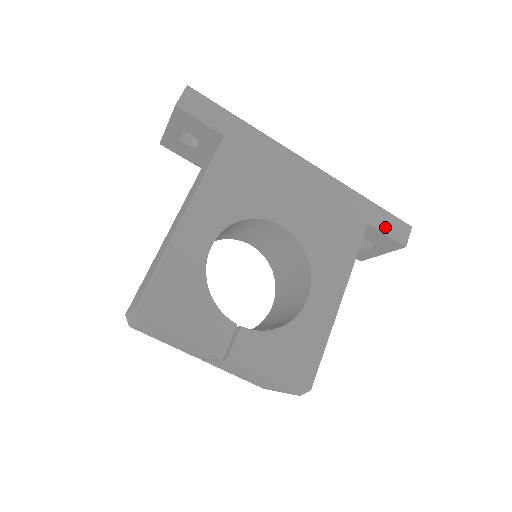
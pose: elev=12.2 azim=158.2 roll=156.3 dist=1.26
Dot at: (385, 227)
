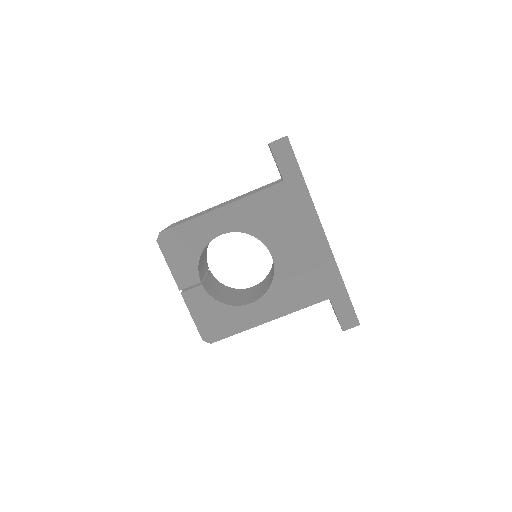
Dot at: (340, 310)
